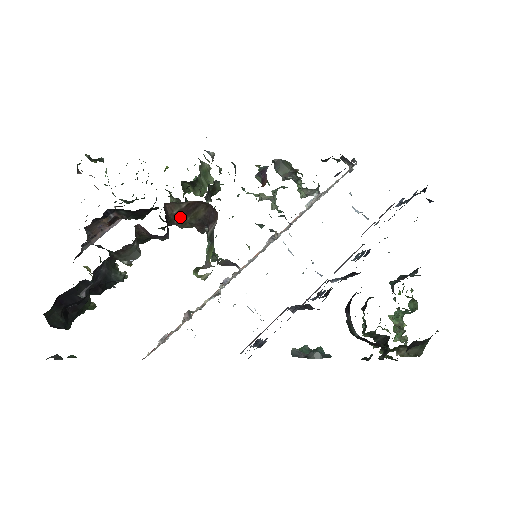
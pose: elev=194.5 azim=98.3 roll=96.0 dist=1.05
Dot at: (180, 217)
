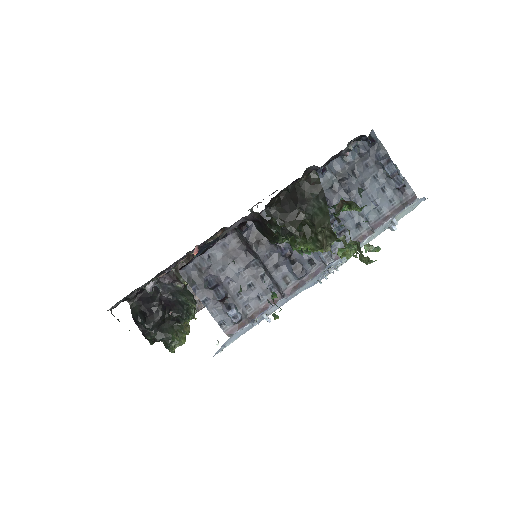
Dot at: occluded
